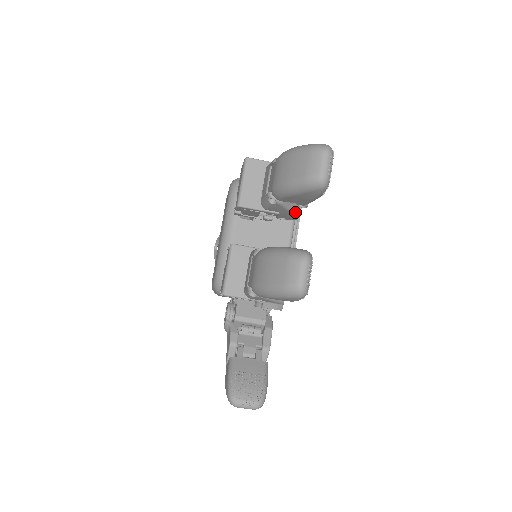
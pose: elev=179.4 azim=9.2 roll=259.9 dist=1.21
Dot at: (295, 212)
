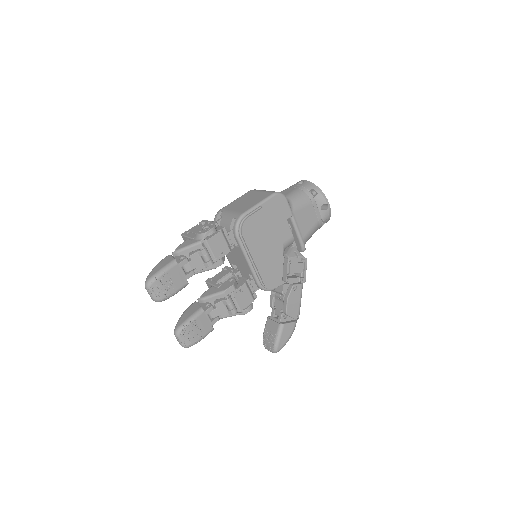
Dot at: (208, 270)
